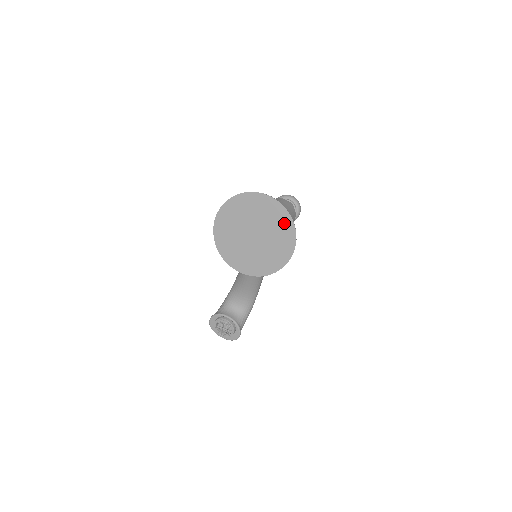
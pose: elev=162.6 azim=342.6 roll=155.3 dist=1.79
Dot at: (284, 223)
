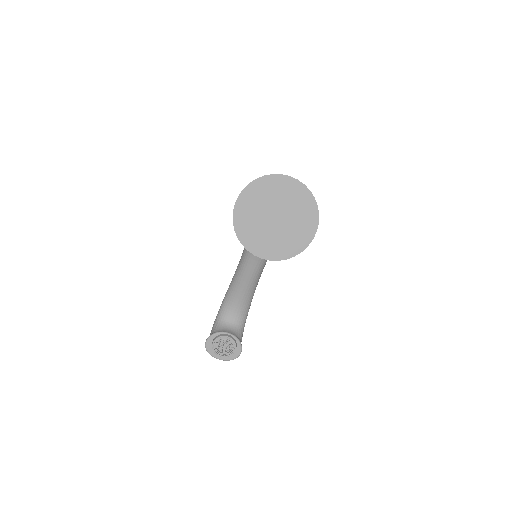
Dot at: (305, 200)
